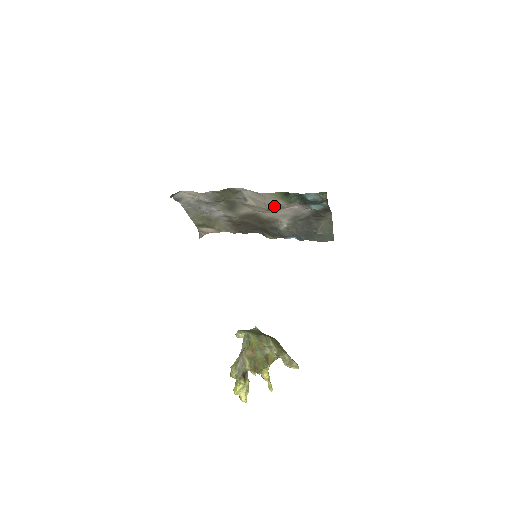
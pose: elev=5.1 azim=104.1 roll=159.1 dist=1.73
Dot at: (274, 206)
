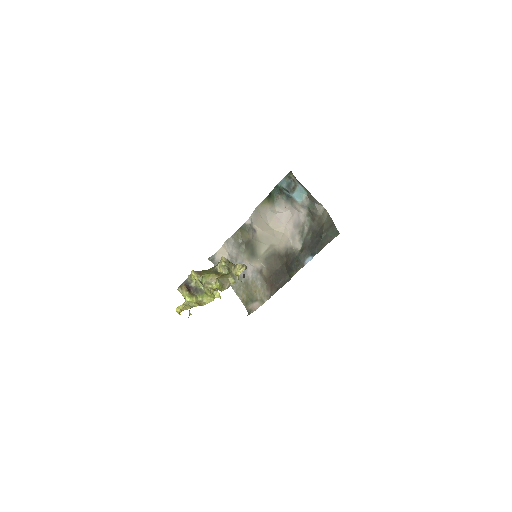
Dot at: (270, 217)
